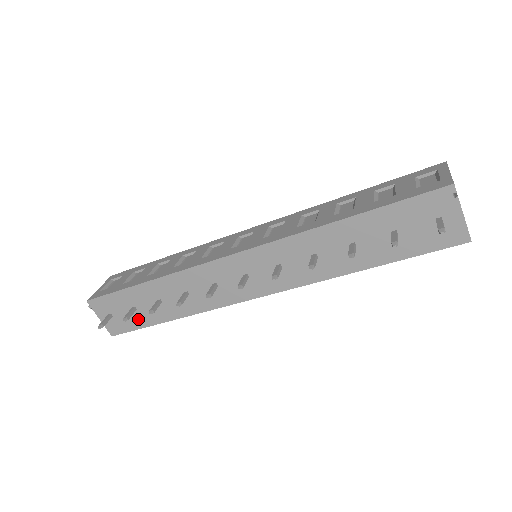
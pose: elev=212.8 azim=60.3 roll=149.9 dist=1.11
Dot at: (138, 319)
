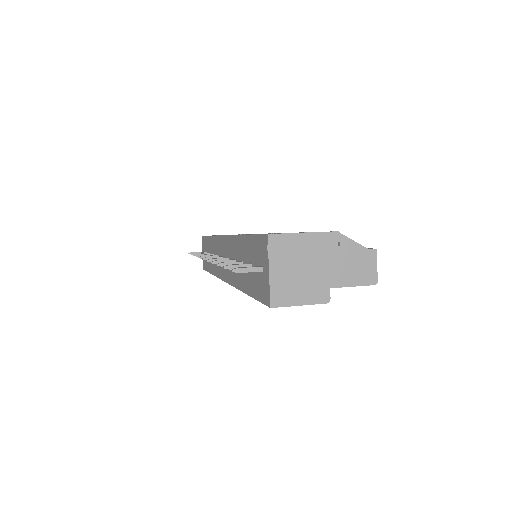
Dot at: (207, 263)
